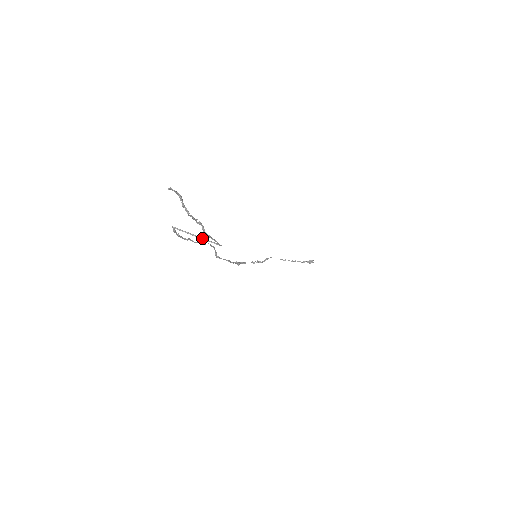
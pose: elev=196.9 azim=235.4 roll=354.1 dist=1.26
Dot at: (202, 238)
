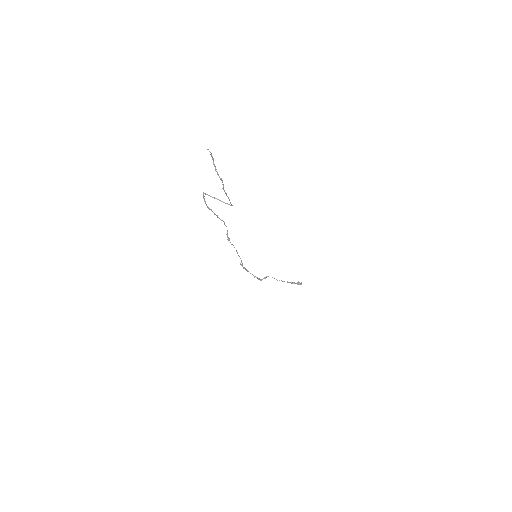
Dot at: (221, 201)
